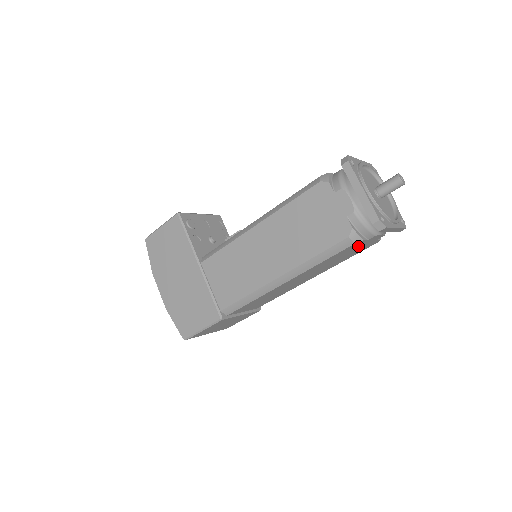
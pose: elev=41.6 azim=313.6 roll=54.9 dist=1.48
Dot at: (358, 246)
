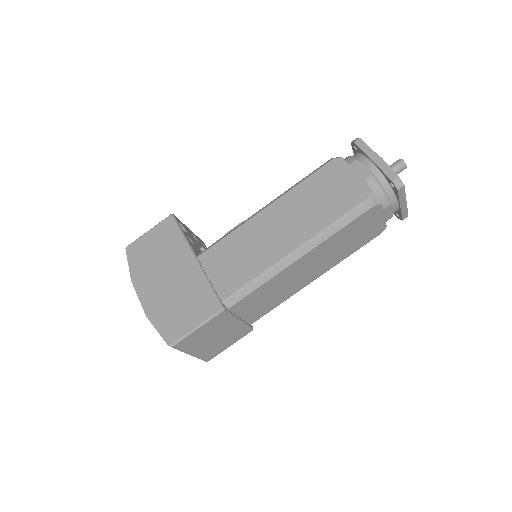
Dot at: (372, 220)
